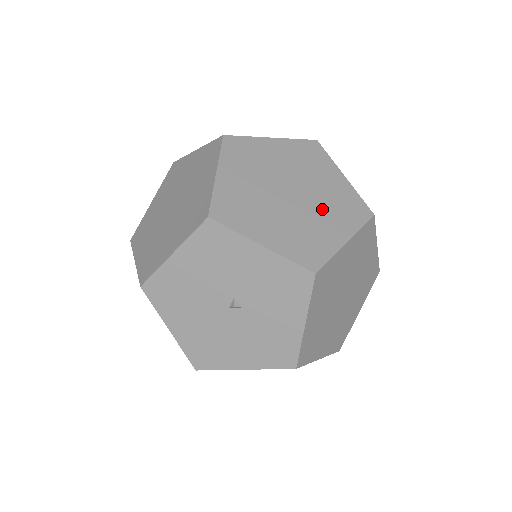
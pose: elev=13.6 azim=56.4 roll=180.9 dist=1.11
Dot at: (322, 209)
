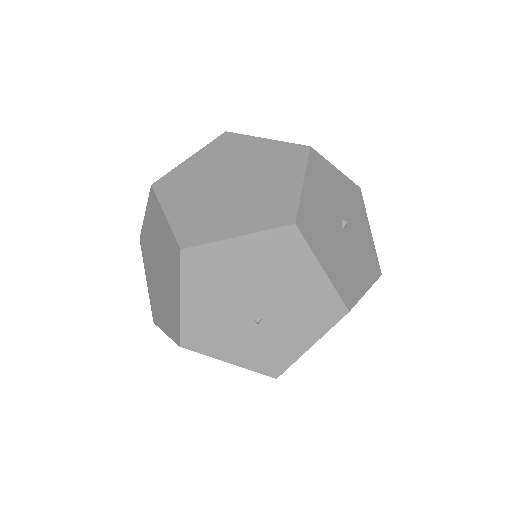
Dot at: occluded
